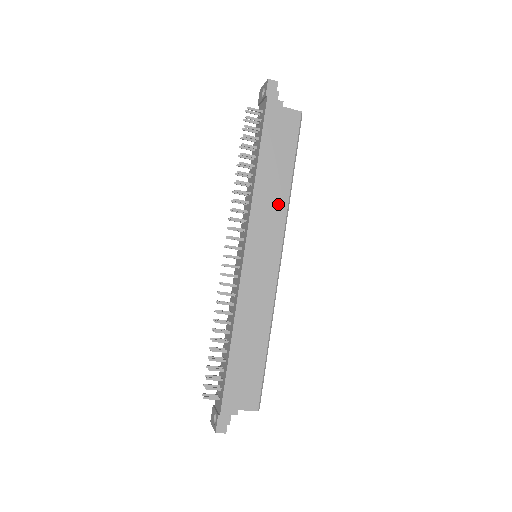
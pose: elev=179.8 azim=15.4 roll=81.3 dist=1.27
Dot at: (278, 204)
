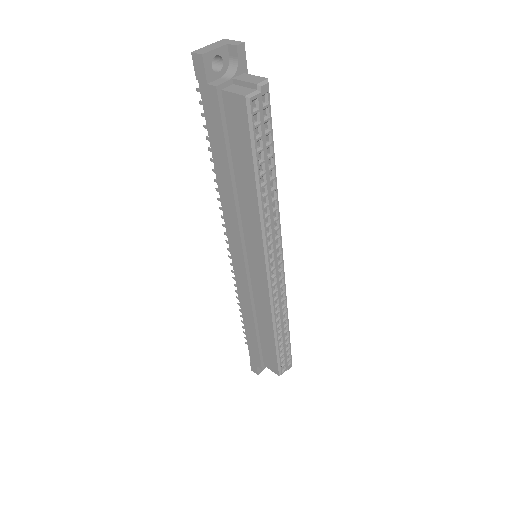
Dot at: (250, 217)
